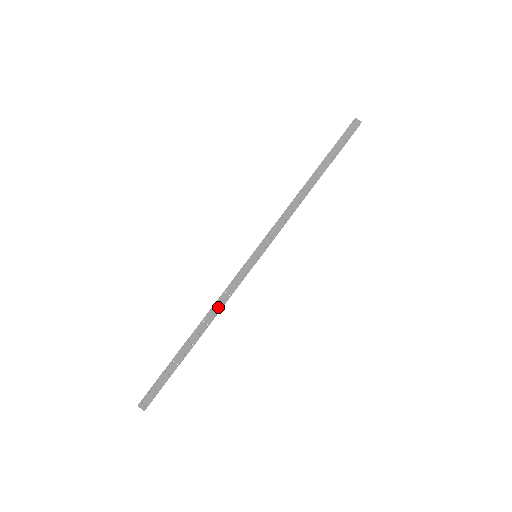
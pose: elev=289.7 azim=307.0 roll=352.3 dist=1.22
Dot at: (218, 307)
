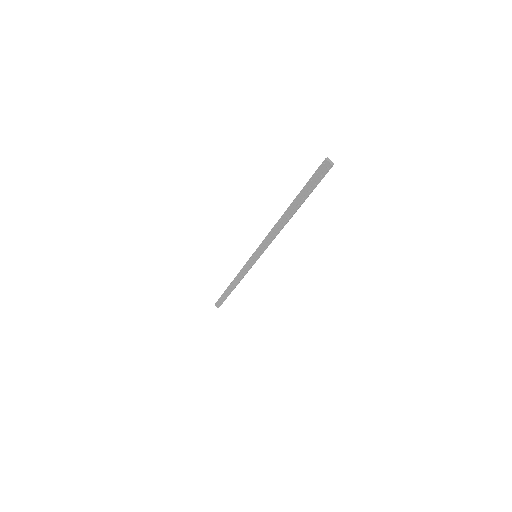
Dot at: (239, 278)
